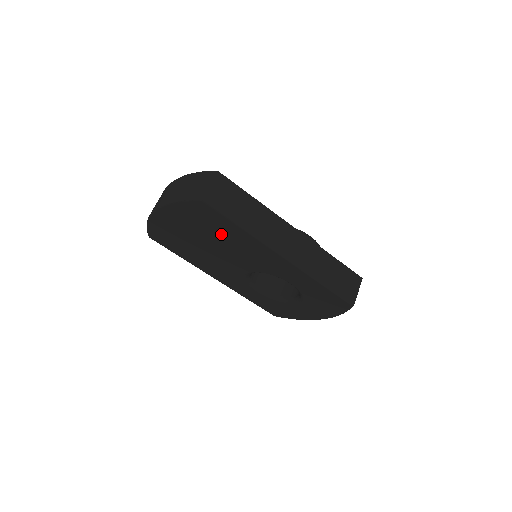
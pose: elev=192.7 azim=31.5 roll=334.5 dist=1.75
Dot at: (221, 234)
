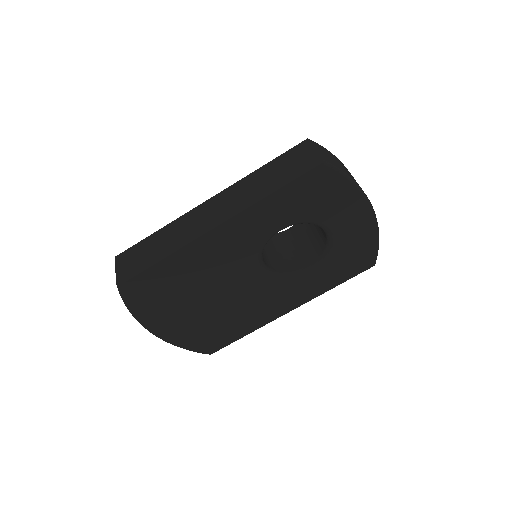
Dot at: (181, 282)
